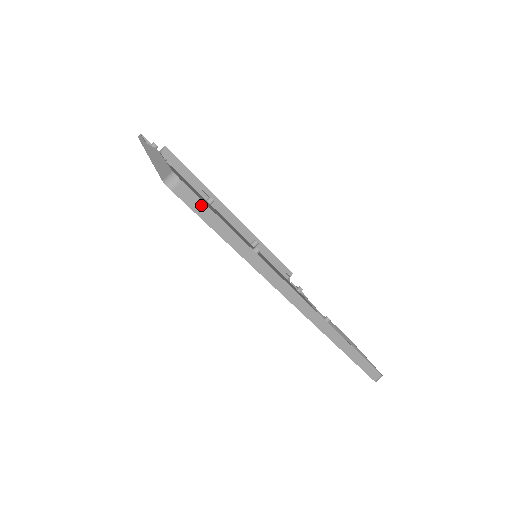
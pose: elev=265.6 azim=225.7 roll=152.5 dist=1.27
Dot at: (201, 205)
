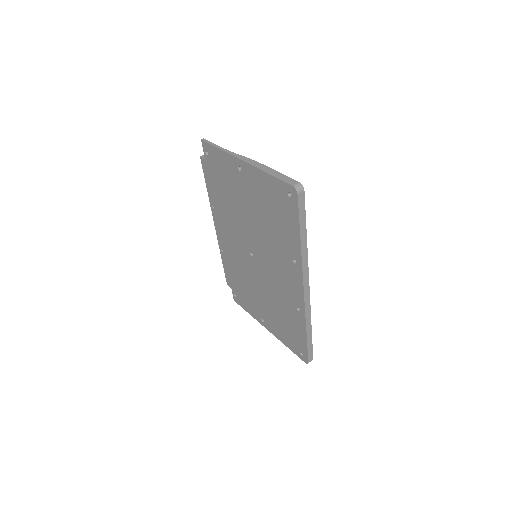
Dot at: (303, 209)
